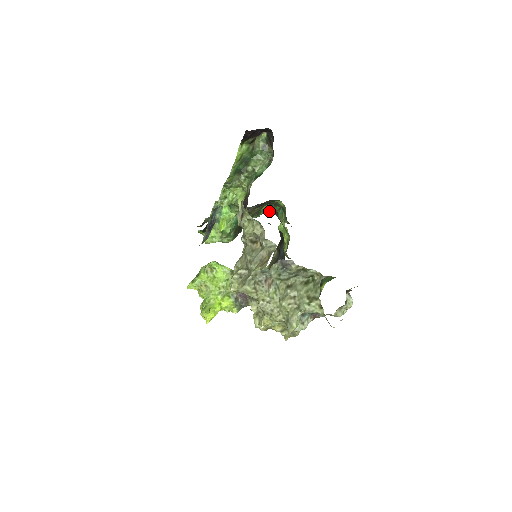
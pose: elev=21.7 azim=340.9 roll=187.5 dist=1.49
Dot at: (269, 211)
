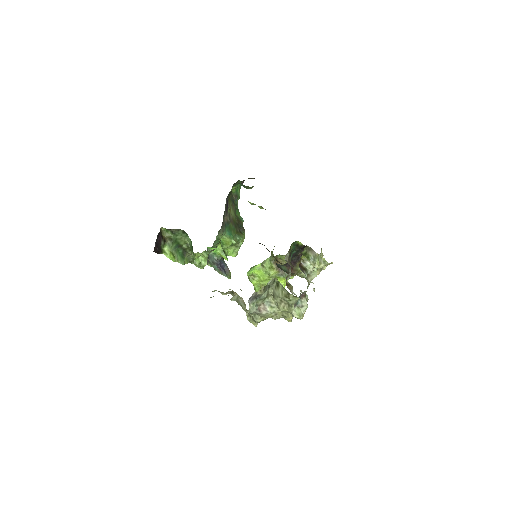
Dot at: (240, 184)
